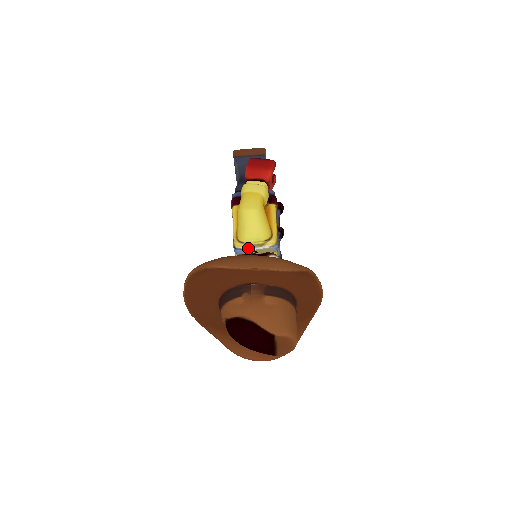
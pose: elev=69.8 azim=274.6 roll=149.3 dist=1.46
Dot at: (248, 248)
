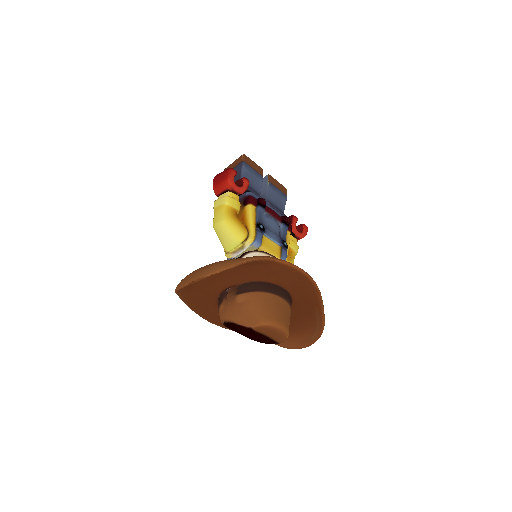
Dot at: (235, 255)
